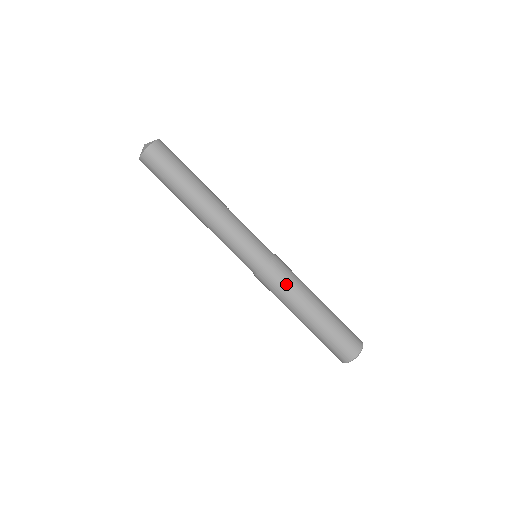
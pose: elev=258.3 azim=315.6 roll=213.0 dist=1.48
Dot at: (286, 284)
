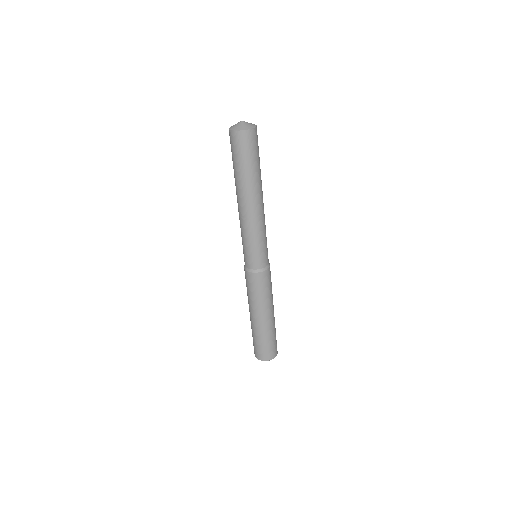
Dot at: (266, 290)
